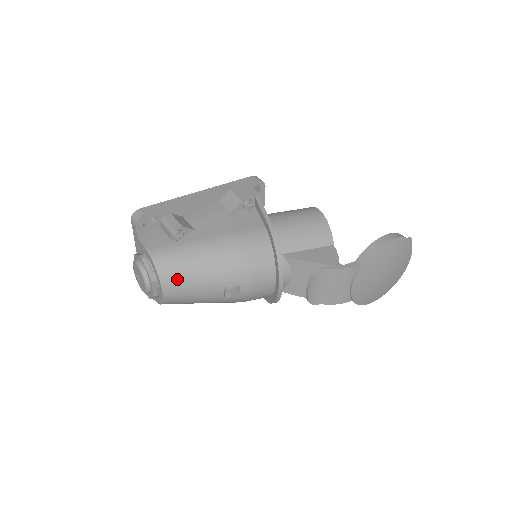
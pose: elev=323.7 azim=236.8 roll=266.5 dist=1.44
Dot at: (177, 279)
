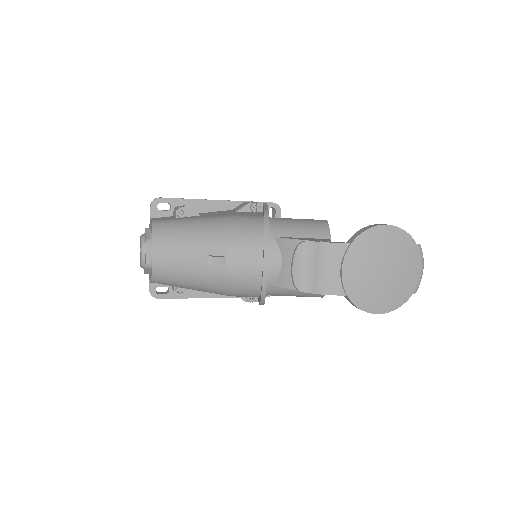
Dot at: (168, 242)
